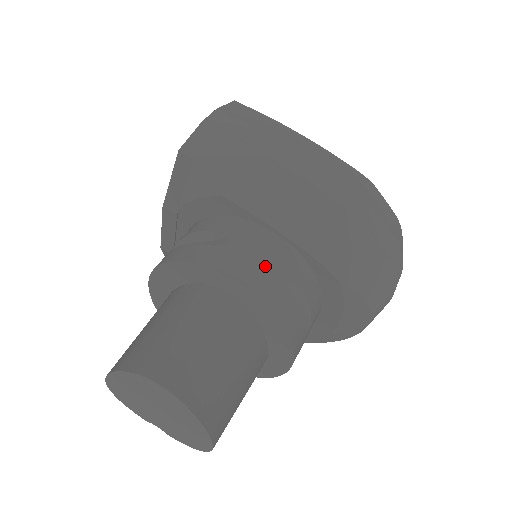
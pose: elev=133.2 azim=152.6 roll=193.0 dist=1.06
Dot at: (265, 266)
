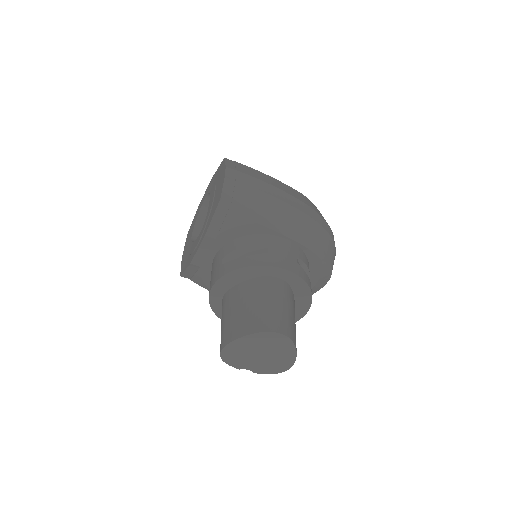
Dot at: (294, 259)
